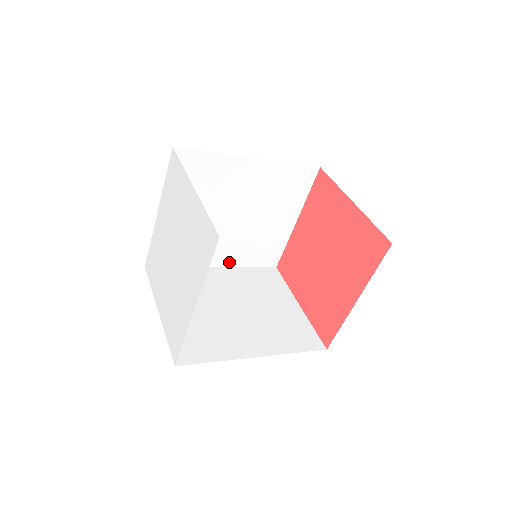
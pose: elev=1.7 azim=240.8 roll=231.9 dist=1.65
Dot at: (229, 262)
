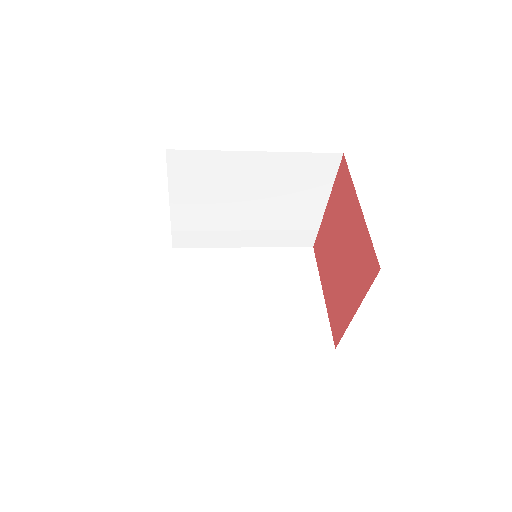
Dot at: (258, 243)
